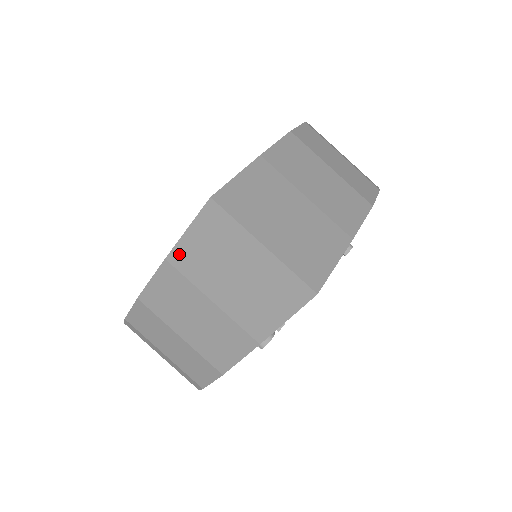
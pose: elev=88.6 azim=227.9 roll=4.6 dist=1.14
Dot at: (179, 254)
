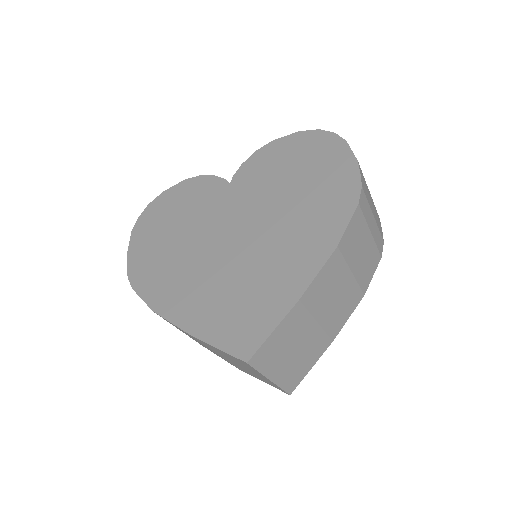
Dot at: (204, 343)
